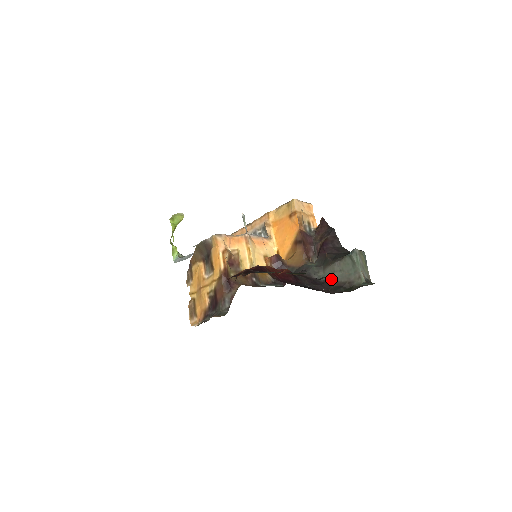
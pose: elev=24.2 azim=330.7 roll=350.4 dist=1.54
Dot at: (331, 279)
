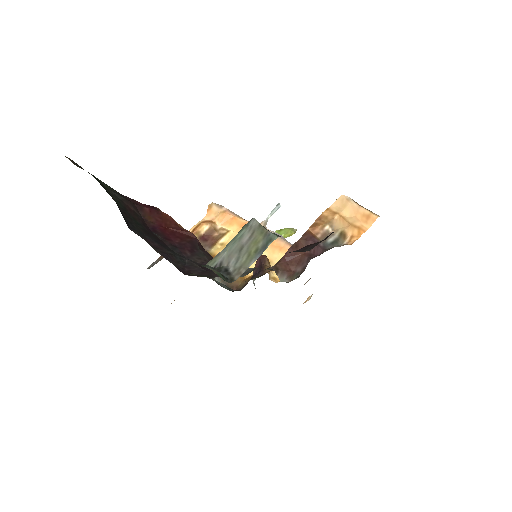
Dot at: occluded
